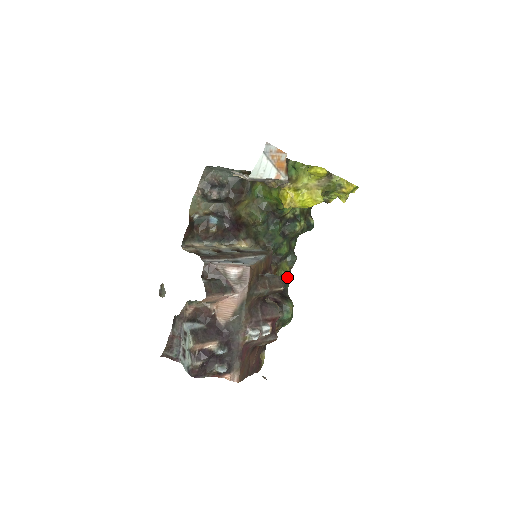
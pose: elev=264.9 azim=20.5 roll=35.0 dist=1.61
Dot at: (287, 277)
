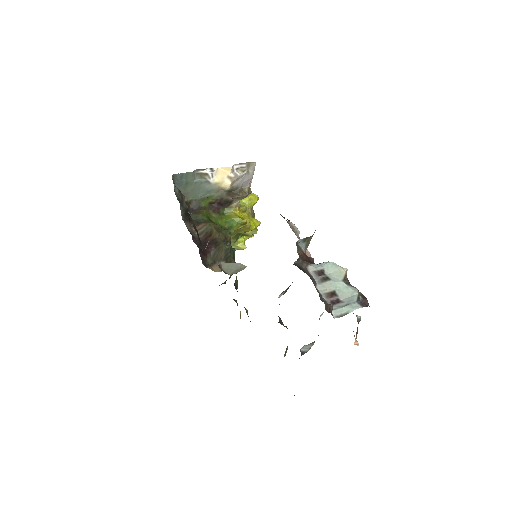
Dot at: (247, 314)
